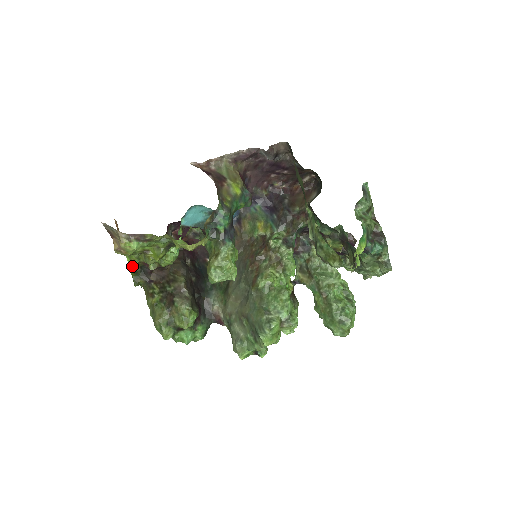
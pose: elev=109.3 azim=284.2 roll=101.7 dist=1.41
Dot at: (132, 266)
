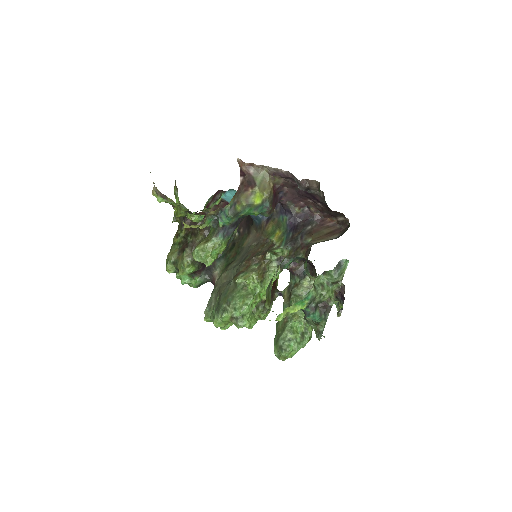
Dot at: occluded
